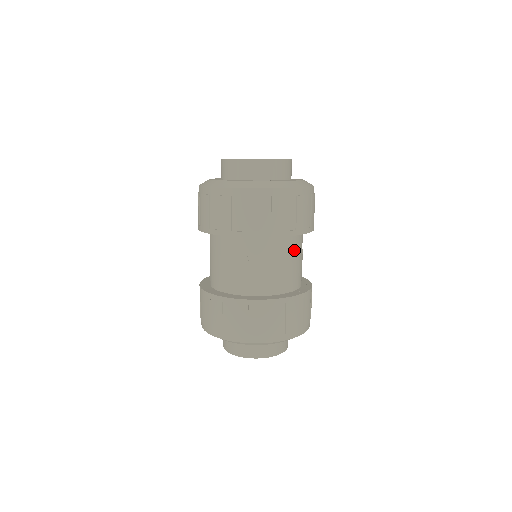
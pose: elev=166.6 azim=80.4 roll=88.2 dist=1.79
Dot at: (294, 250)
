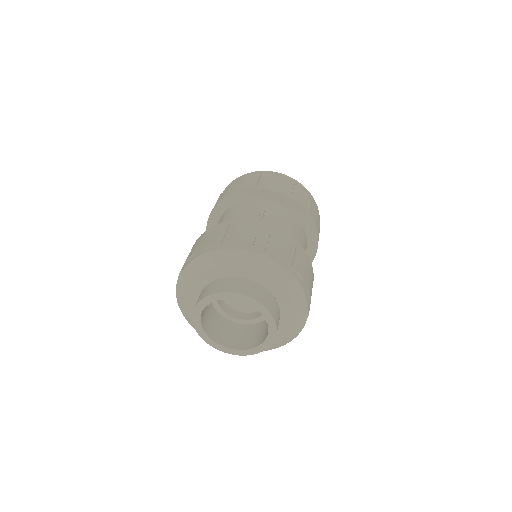
Dot at: occluded
